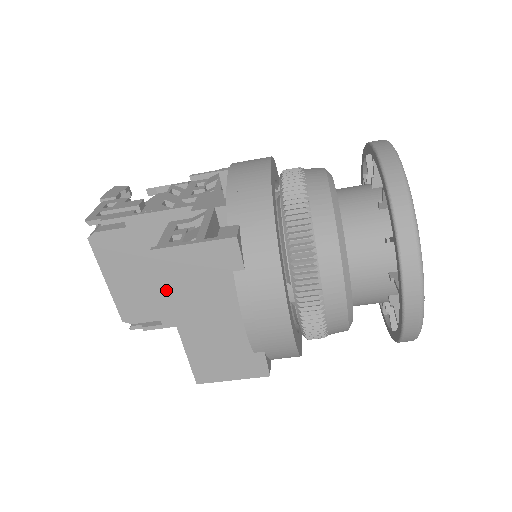
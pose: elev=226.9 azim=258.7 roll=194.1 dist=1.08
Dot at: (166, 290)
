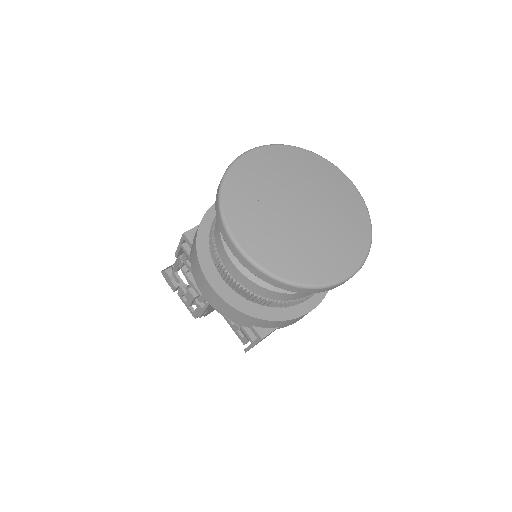
Dot at: occluded
